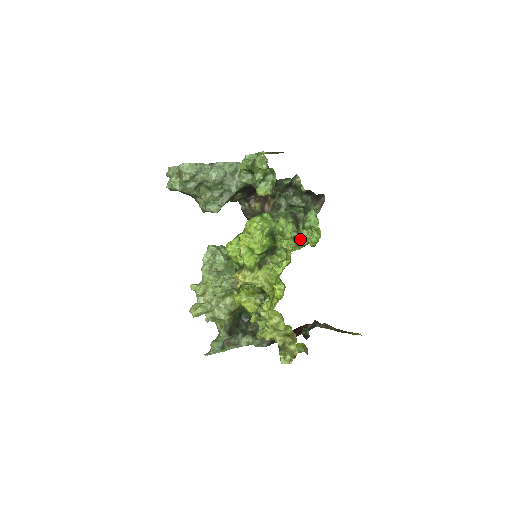
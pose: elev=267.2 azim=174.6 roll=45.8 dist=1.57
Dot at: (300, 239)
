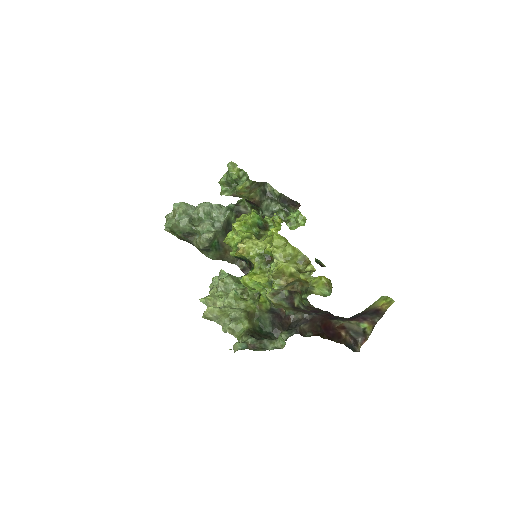
Dot at: (287, 217)
